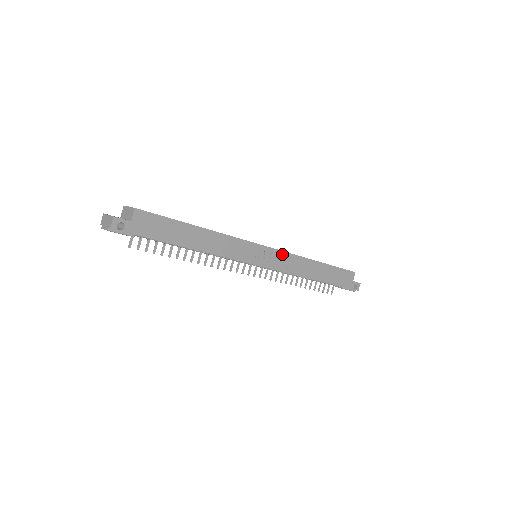
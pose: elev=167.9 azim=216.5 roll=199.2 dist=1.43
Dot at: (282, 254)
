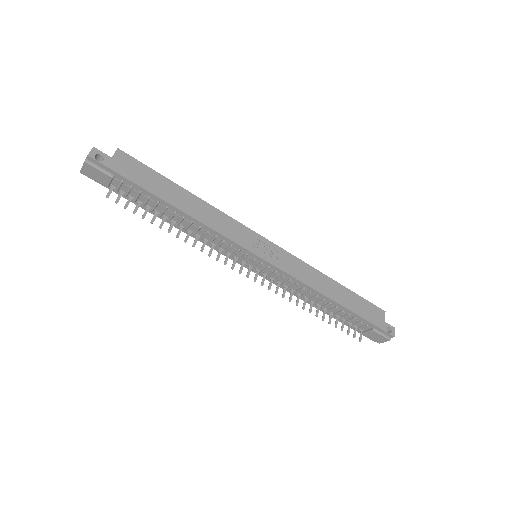
Dot at: (287, 255)
